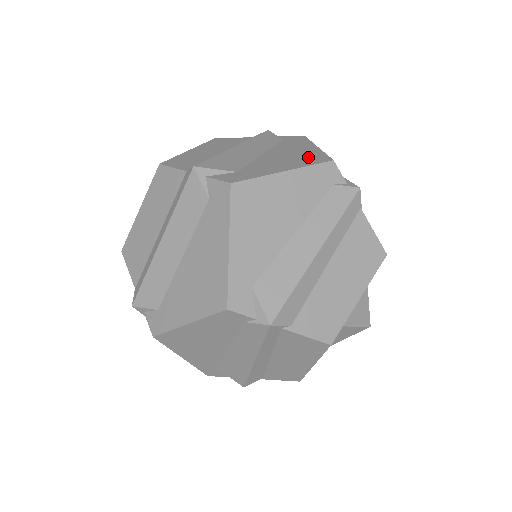
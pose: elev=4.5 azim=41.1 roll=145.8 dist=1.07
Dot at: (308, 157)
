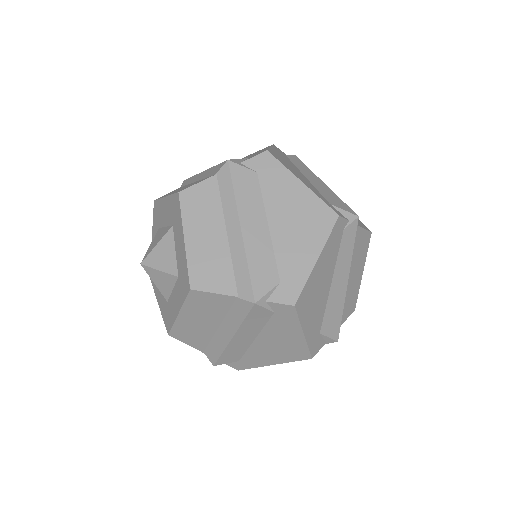
Dot at: (256, 152)
